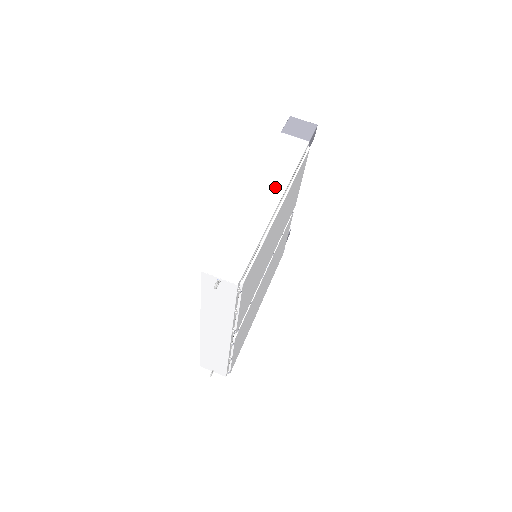
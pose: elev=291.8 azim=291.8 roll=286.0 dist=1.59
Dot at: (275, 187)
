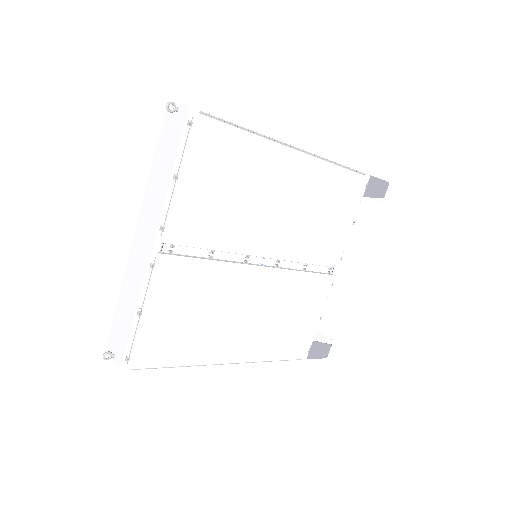
Dot at: occluded
